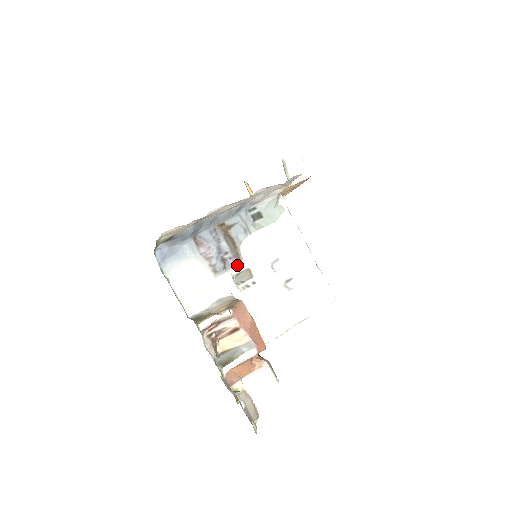
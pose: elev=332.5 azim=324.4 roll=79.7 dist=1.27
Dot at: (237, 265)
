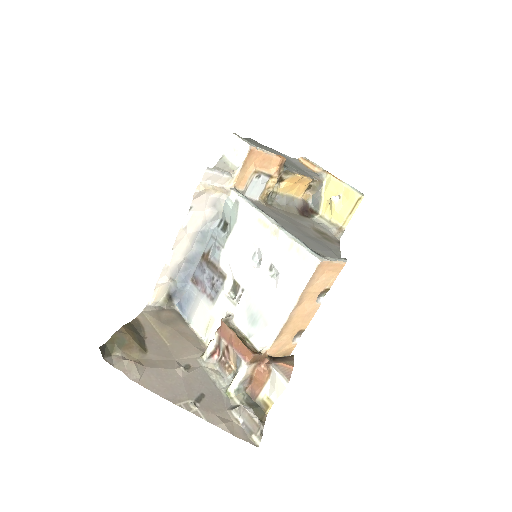
Dot at: (225, 283)
